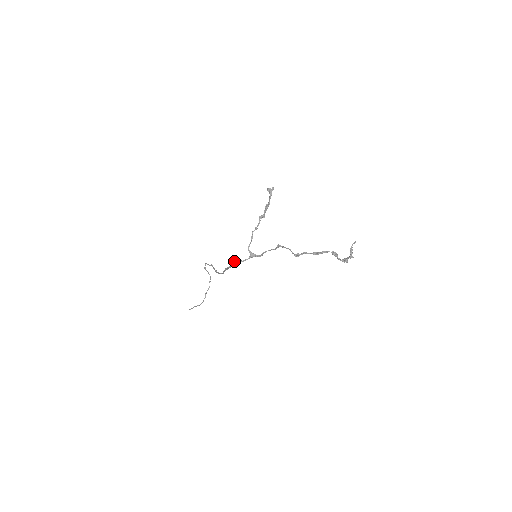
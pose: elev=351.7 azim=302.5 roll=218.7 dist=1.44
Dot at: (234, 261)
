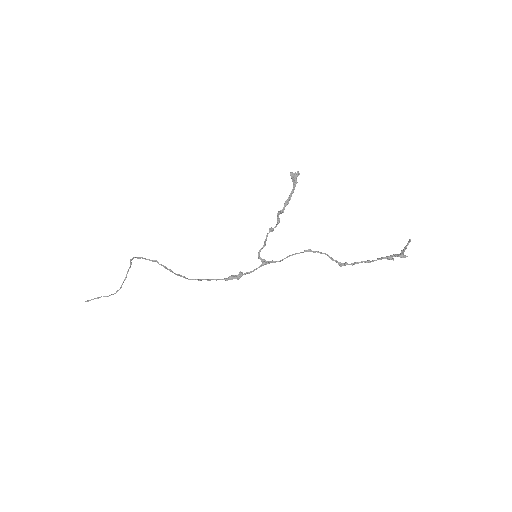
Dot at: (238, 274)
